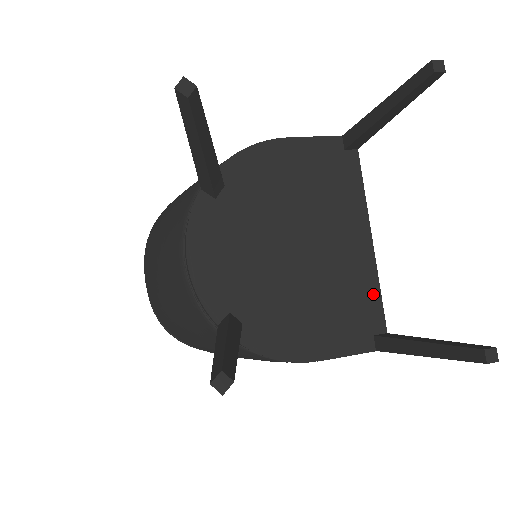
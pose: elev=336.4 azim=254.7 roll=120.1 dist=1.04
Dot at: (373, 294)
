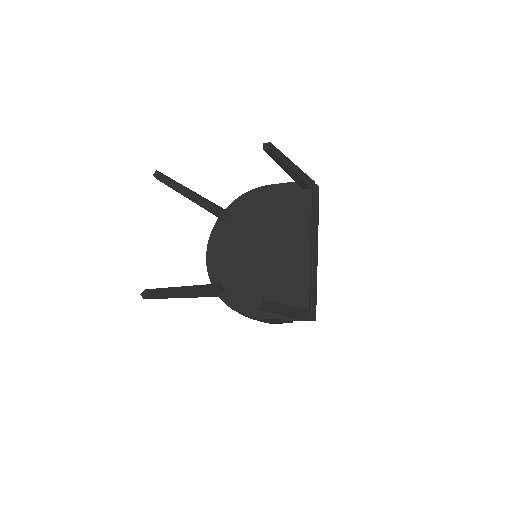
Dot at: (304, 283)
